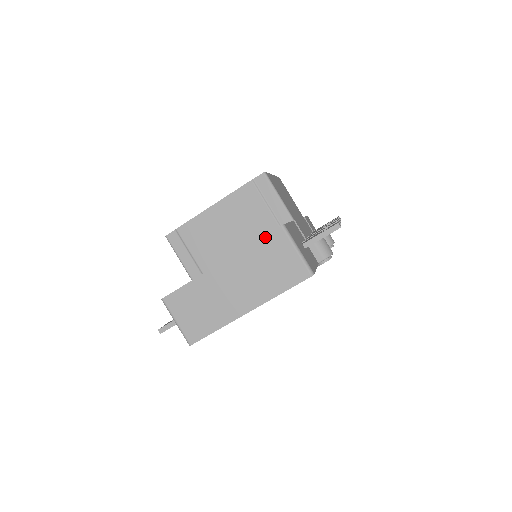
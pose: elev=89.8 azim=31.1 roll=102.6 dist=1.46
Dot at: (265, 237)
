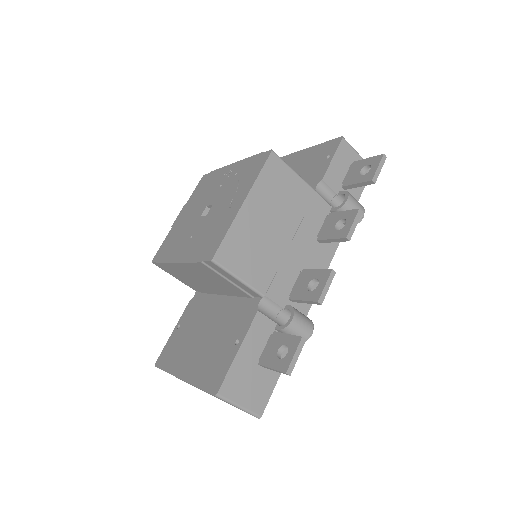
Dot at: (205, 391)
